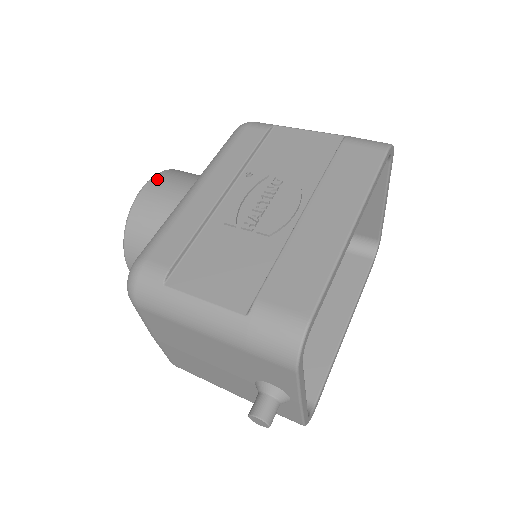
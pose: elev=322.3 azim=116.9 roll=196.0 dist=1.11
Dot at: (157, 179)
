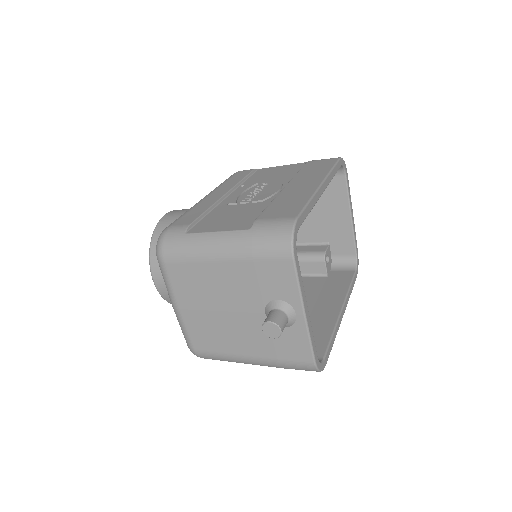
Dot at: (174, 211)
